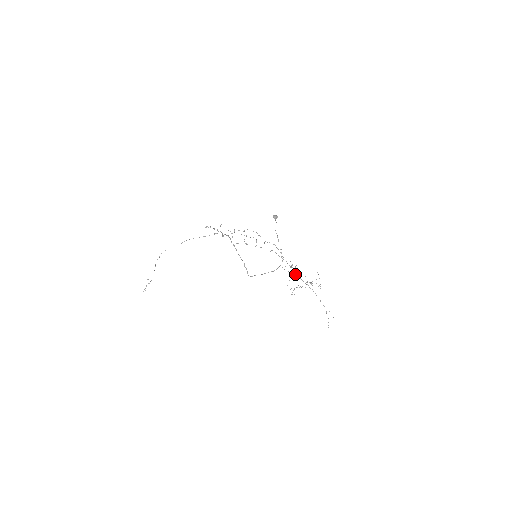
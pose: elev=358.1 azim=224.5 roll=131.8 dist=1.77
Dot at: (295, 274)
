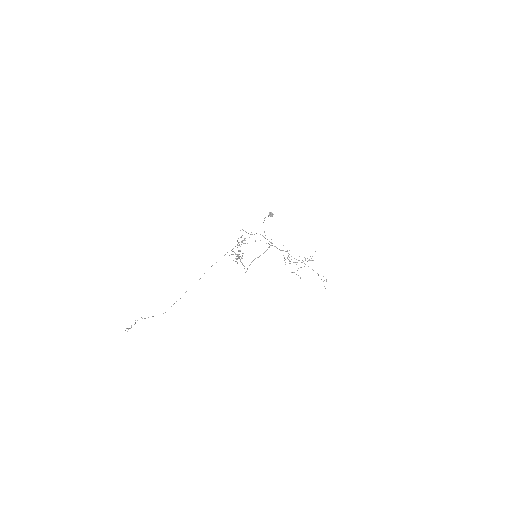
Dot at: (288, 256)
